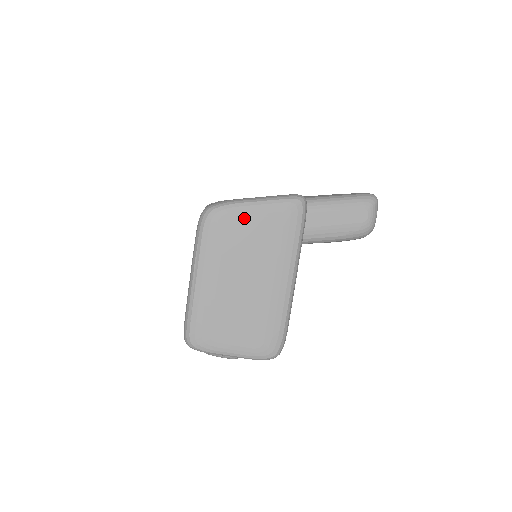
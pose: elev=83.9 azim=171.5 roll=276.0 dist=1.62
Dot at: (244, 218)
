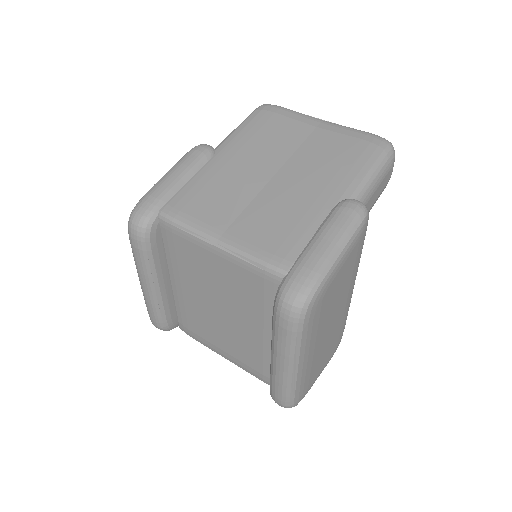
Dot at: (334, 280)
